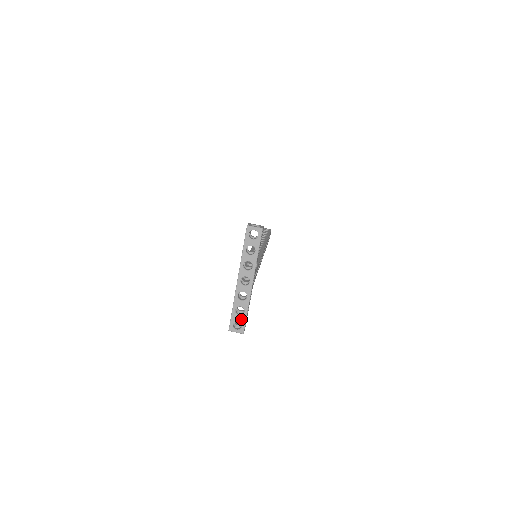
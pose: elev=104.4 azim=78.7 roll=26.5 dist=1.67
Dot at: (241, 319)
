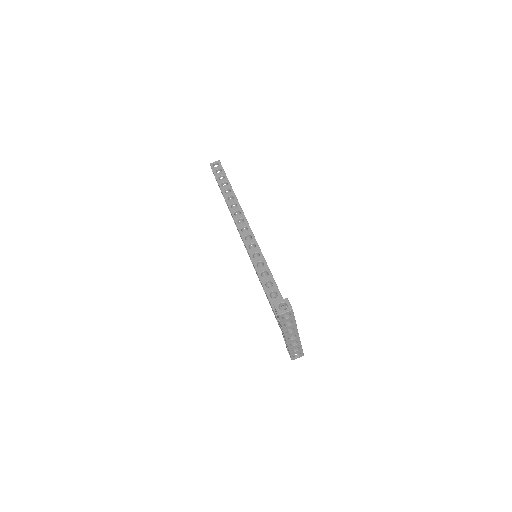
Dot at: (299, 352)
